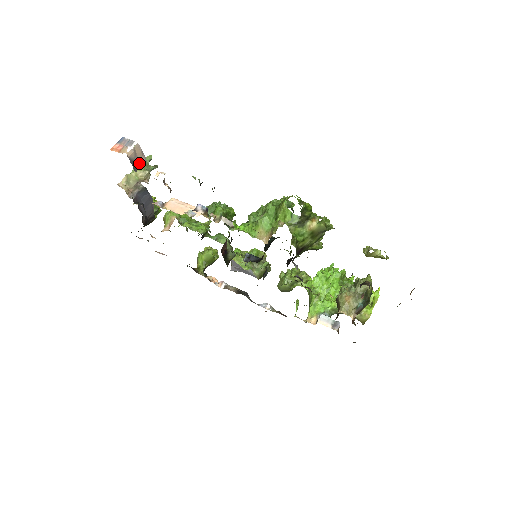
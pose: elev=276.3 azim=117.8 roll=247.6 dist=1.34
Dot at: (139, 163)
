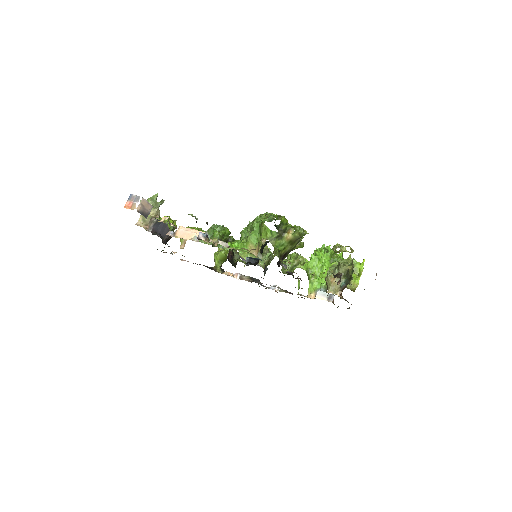
Dot at: (148, 211)
